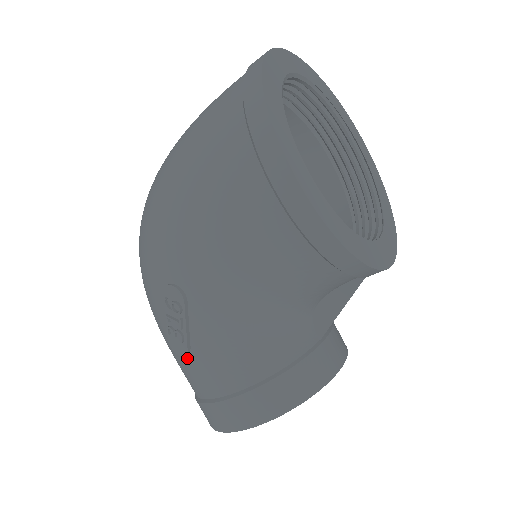
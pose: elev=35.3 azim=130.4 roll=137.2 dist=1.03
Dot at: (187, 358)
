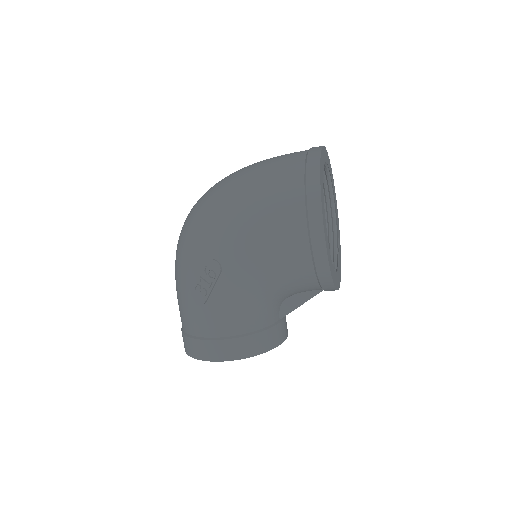
Dot at: (199, 307)
